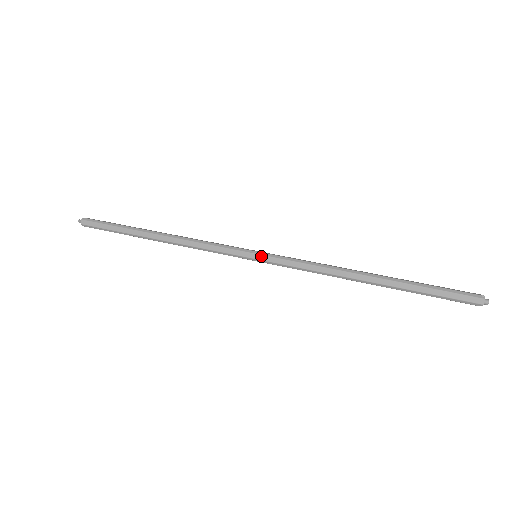
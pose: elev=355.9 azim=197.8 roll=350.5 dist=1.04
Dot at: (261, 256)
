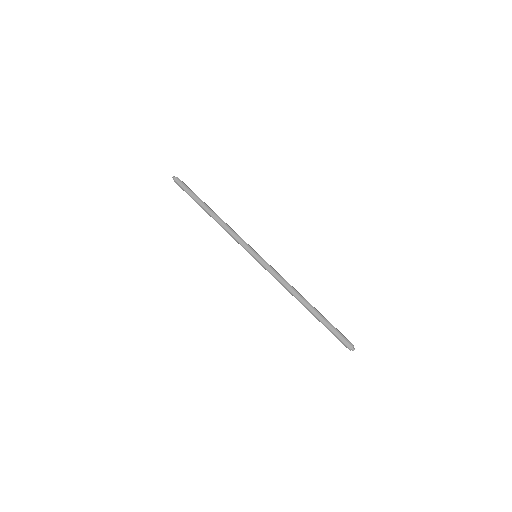
Dot at: (259, 258)
